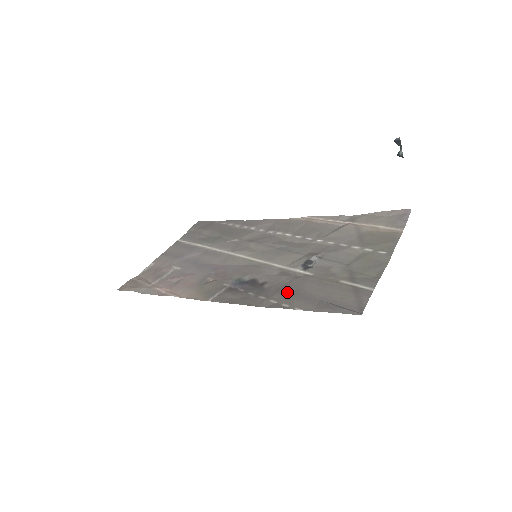
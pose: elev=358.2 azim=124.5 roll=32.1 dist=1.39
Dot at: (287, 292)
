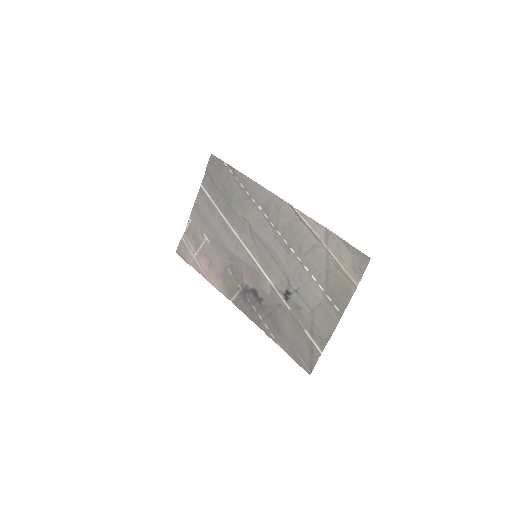
Dot at: (274, 322)
